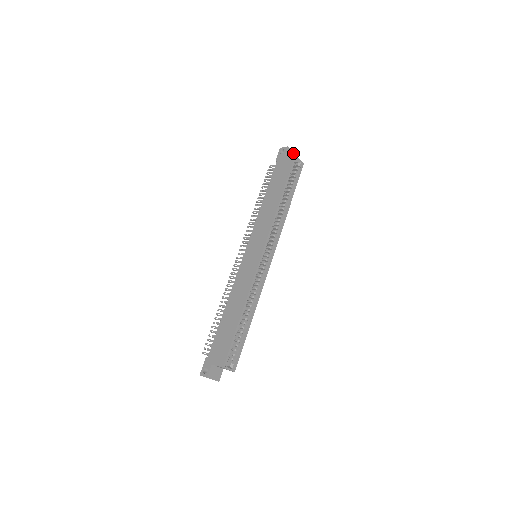
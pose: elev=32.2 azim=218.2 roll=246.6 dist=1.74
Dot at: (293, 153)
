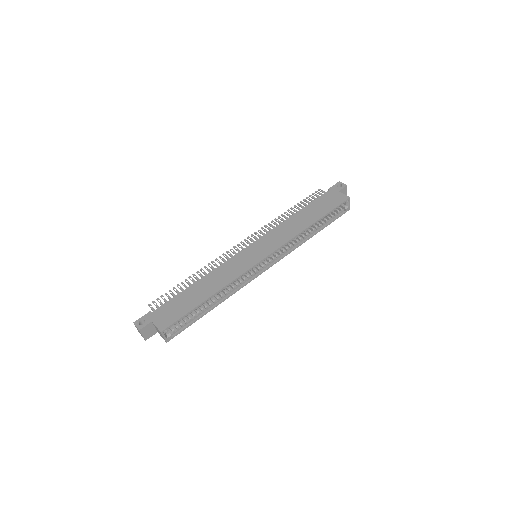
Dot at: occluded
